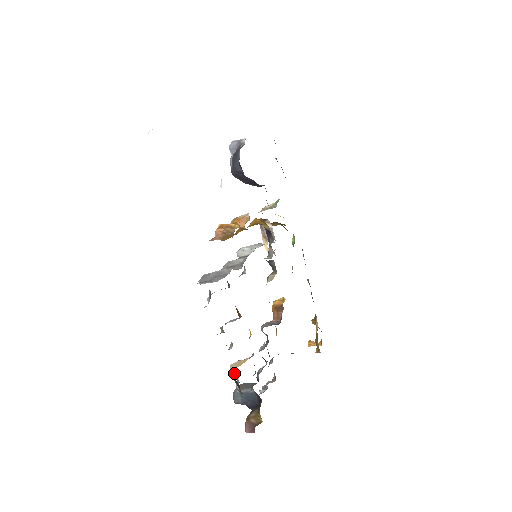
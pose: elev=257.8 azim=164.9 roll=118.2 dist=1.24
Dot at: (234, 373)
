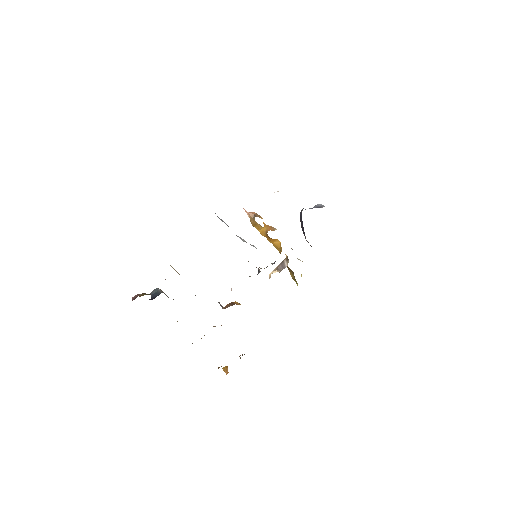
Dot at: occluded
